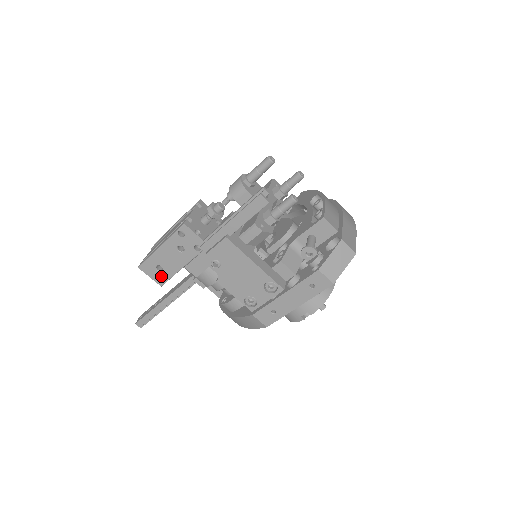
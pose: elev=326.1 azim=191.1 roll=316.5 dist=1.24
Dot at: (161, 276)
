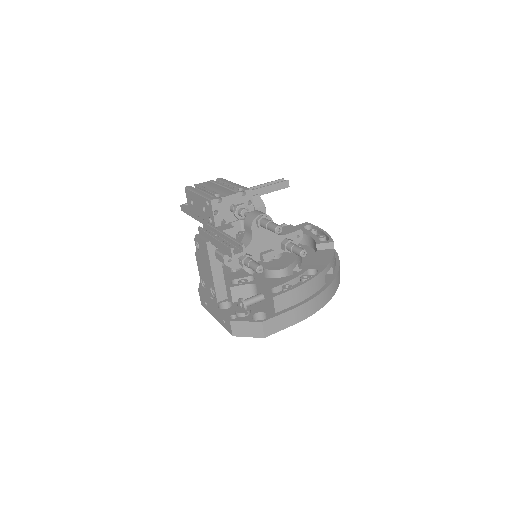
Dot at: (191, 206)
